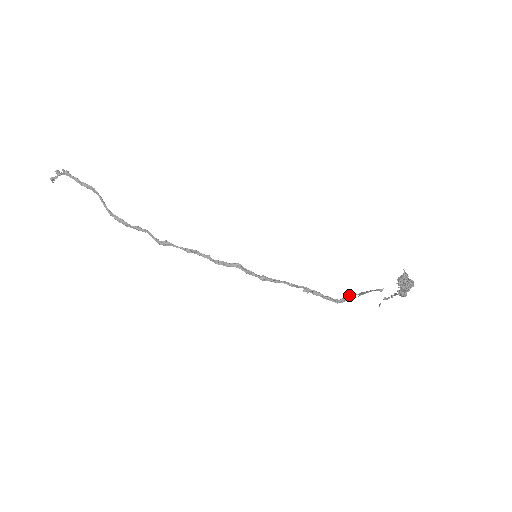
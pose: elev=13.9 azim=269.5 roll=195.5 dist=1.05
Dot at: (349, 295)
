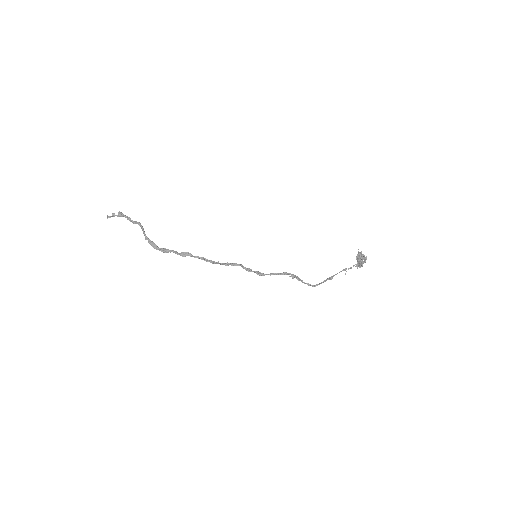
Dot at: (322, 282)
